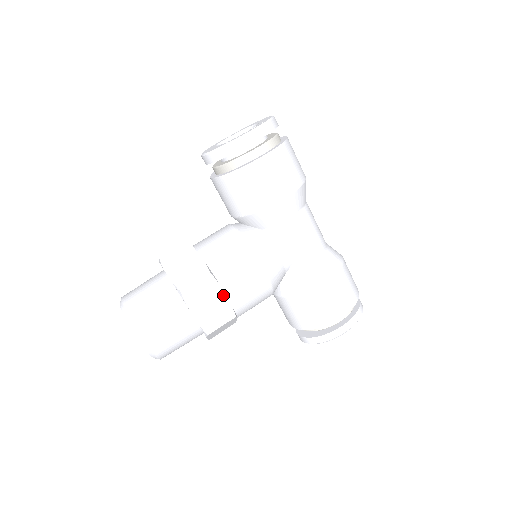
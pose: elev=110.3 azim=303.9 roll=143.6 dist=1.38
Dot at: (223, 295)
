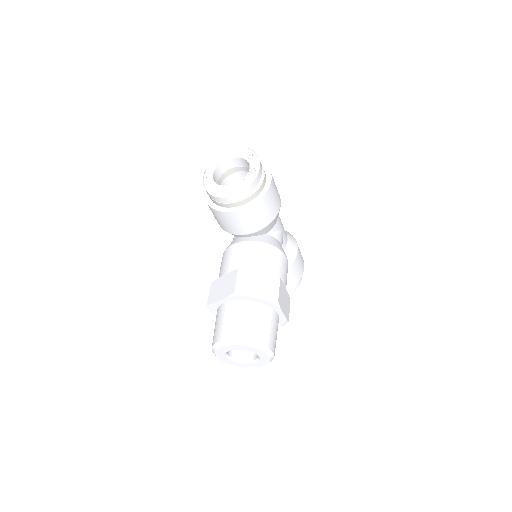
Dot at: (285, 289)
